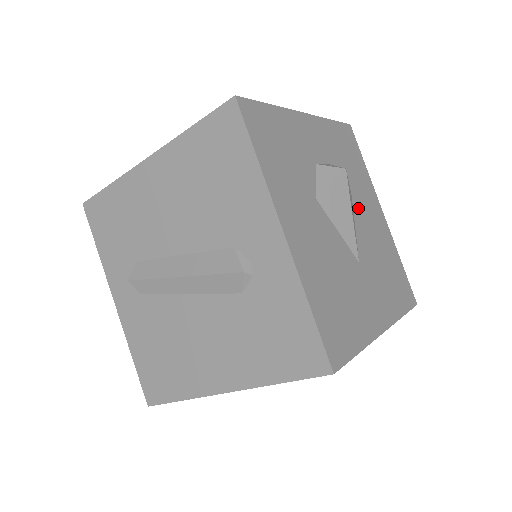
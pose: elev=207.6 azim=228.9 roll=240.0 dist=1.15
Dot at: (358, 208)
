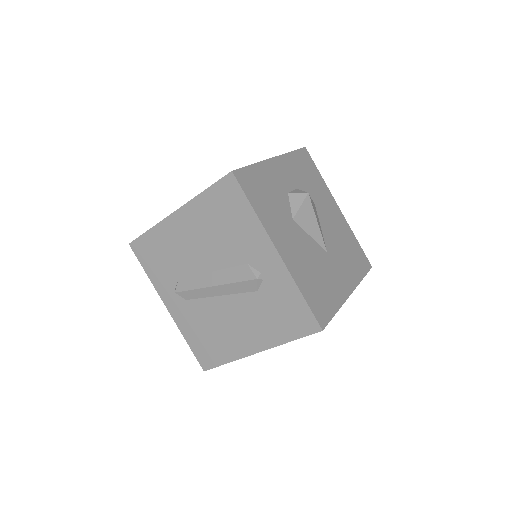
Dot at: (321, 212)
